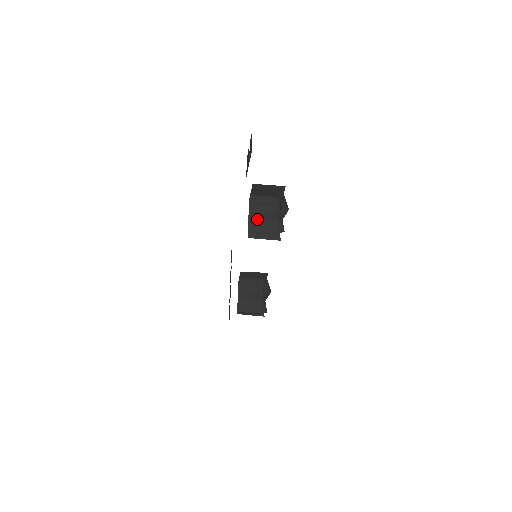
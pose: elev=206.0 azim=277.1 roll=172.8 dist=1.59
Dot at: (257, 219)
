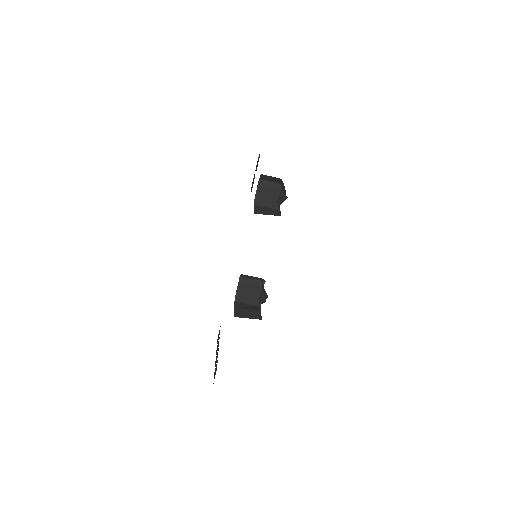
Dot at: (261, 208)
